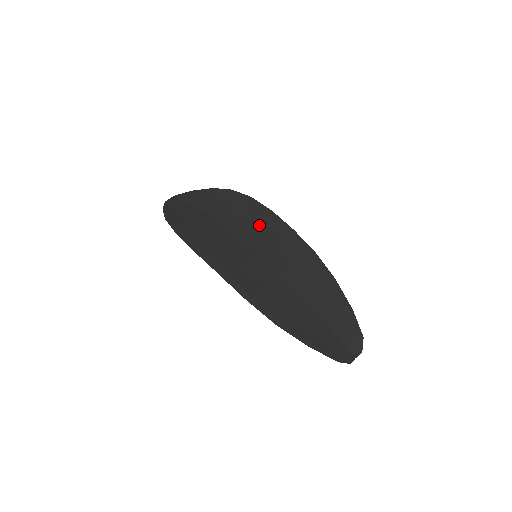
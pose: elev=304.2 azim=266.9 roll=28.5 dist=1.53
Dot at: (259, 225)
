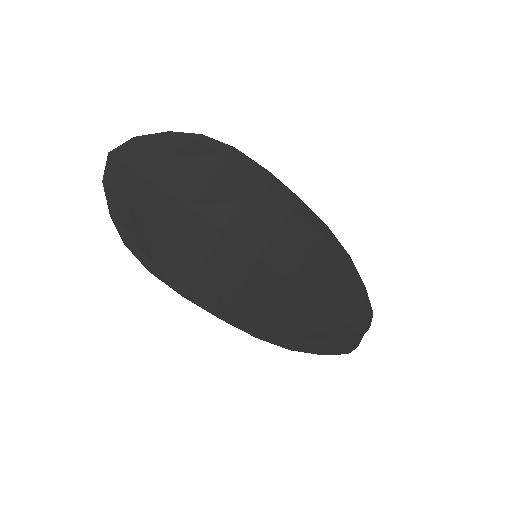
Dot at: (254, 204)
